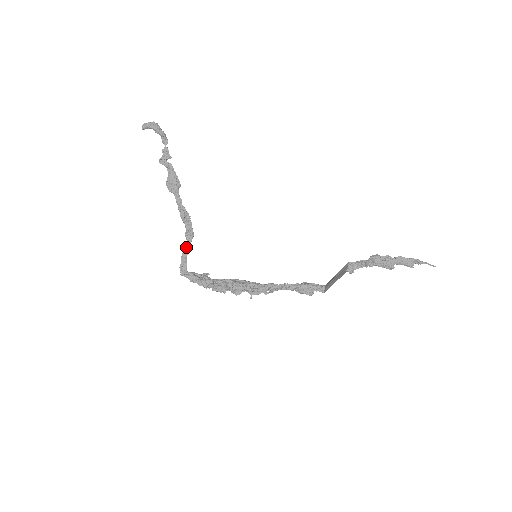
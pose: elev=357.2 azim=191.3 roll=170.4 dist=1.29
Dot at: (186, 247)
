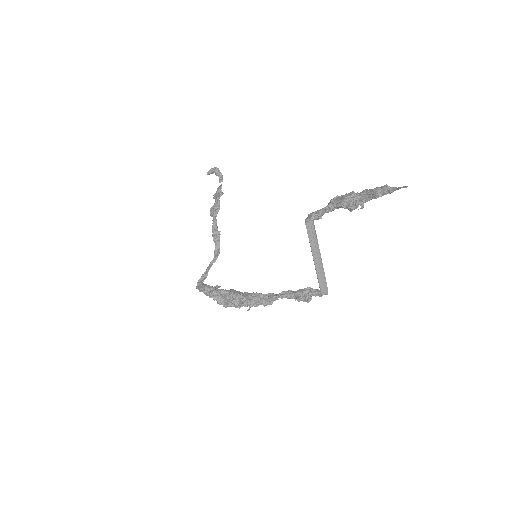
Dot at: (210, 264)
